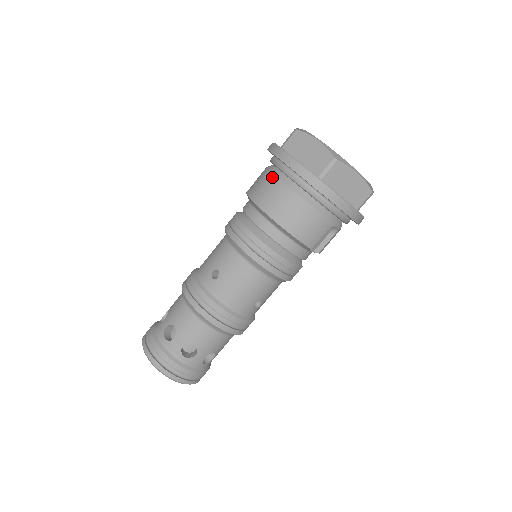
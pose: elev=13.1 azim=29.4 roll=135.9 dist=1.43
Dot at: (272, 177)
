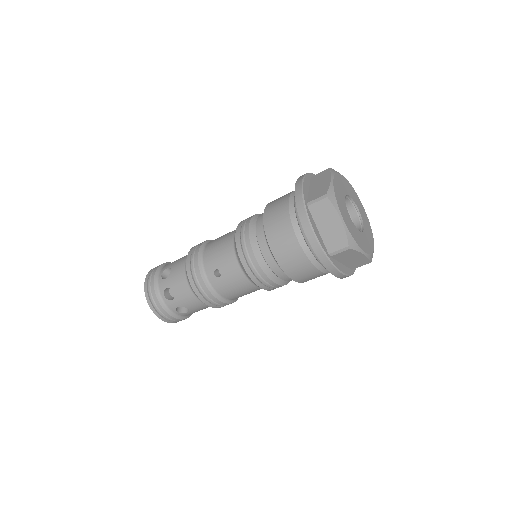
Dot at: (290, 228)
